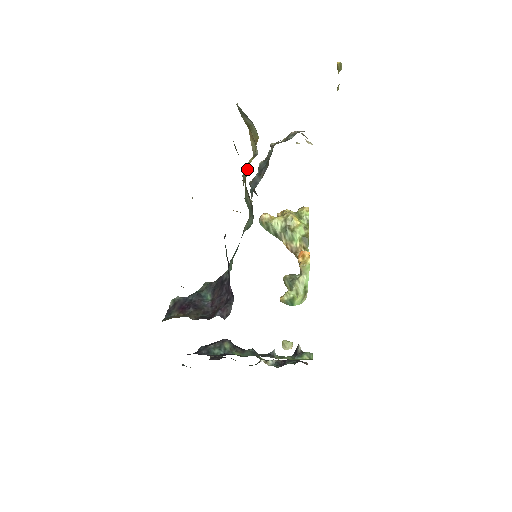
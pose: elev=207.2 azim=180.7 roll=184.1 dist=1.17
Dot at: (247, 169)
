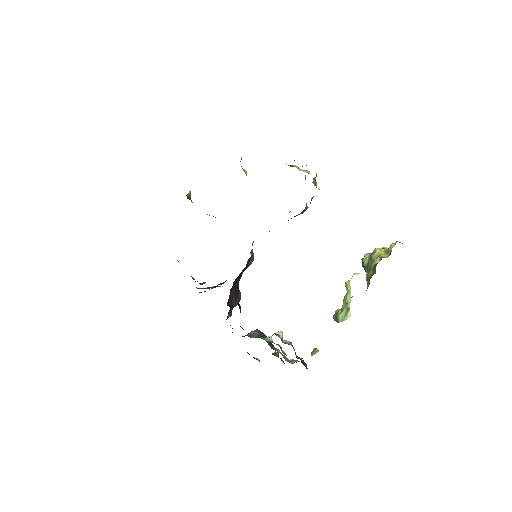
Dot at: occluded
